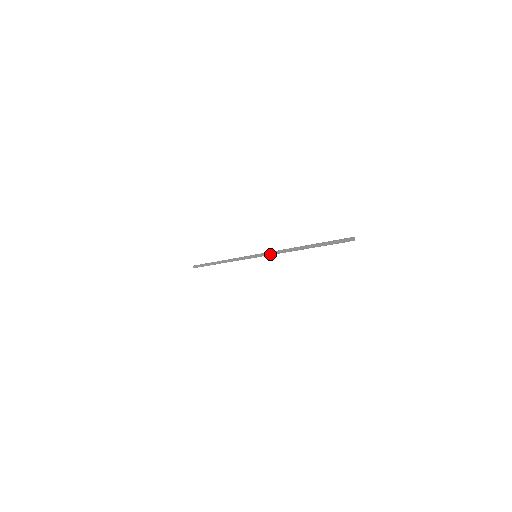
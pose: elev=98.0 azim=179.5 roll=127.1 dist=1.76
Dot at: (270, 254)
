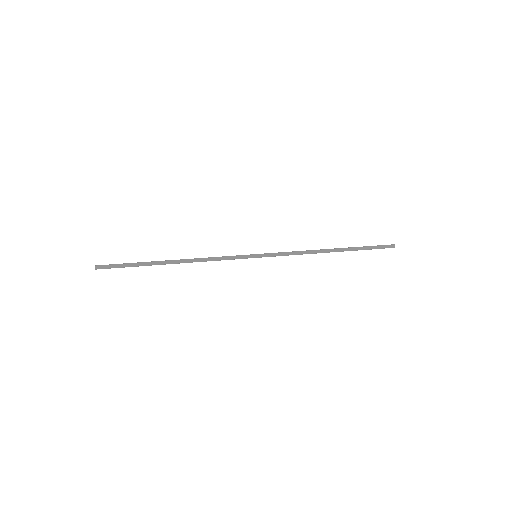
Dot at: (284, 253)
